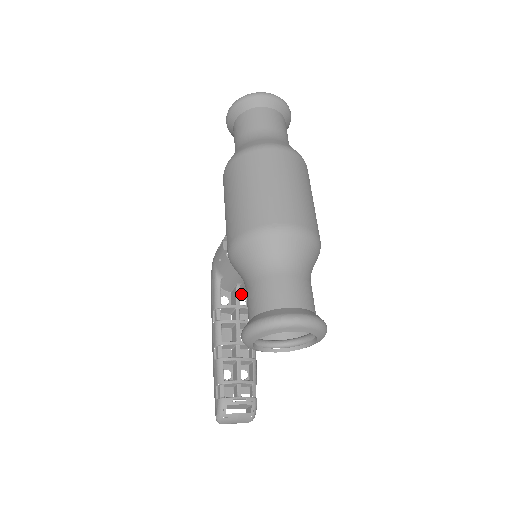
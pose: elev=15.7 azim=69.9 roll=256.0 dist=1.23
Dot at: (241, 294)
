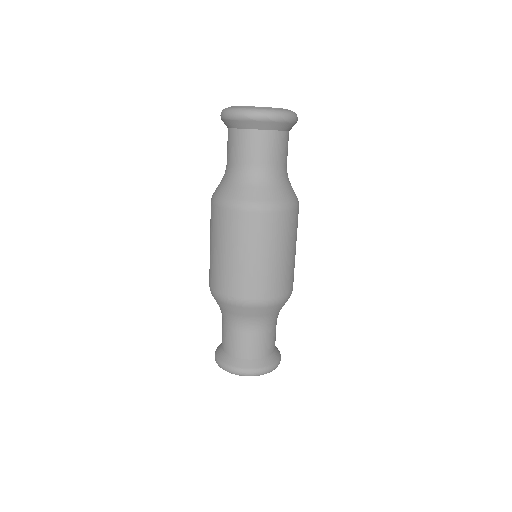
Dot at: occluded
